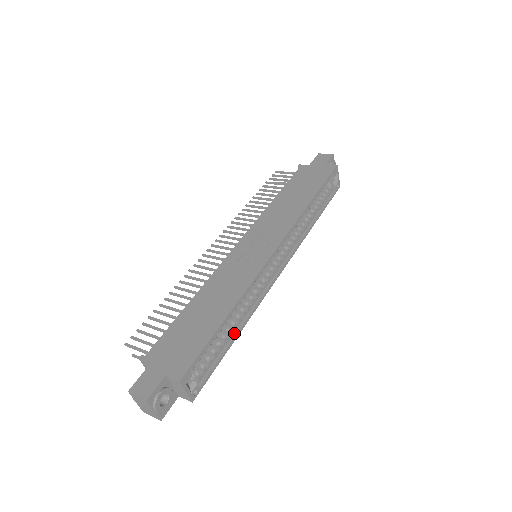
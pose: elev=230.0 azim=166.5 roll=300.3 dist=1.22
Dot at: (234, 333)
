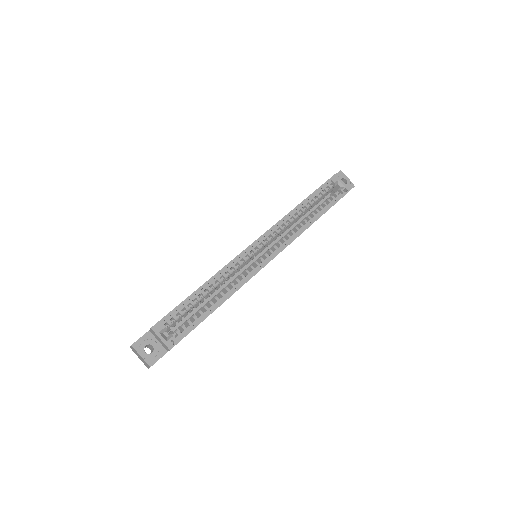
Dot at: (217, 304)
